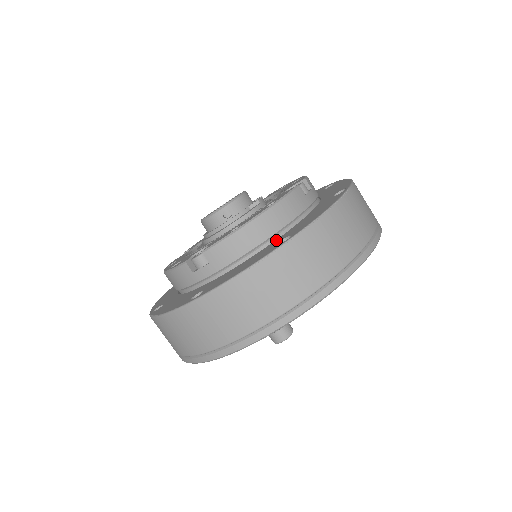
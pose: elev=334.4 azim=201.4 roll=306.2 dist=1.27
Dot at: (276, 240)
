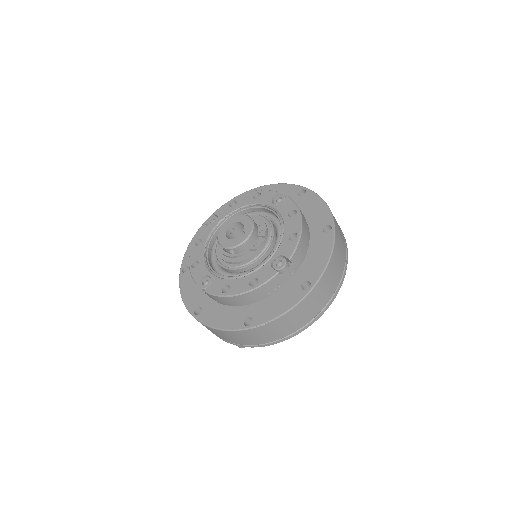
Dot at: (249, 306)
